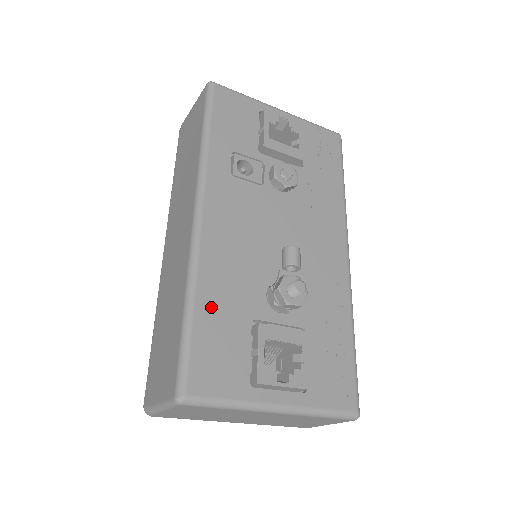
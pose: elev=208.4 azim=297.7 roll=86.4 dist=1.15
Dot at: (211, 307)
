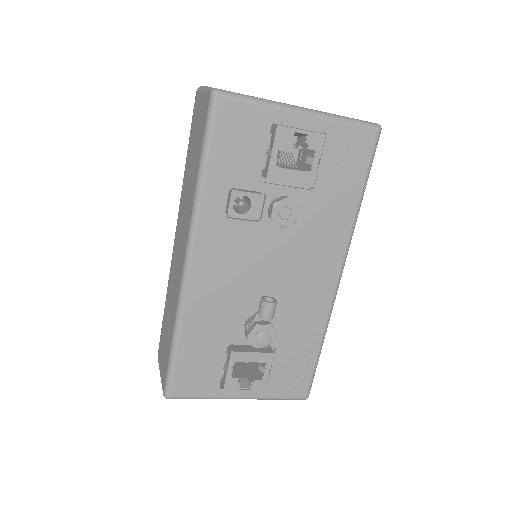
Dot at: (193, 340)
